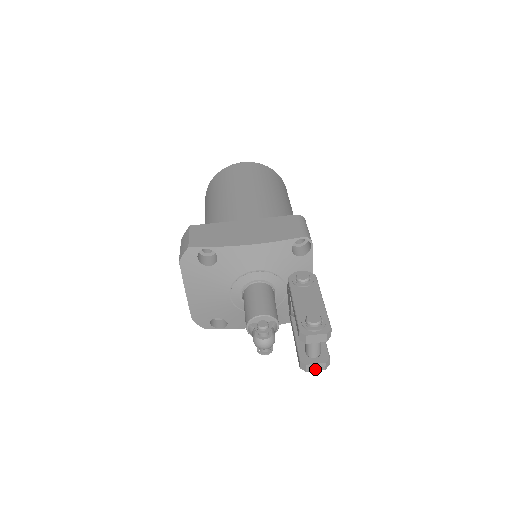
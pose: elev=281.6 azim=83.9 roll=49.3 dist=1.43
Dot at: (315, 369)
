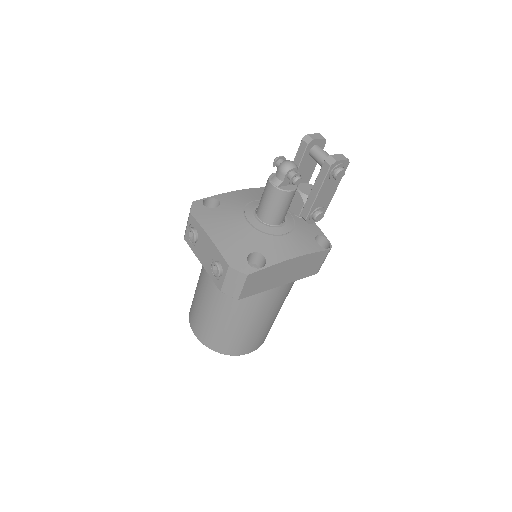
Dot at: (340, 159)
